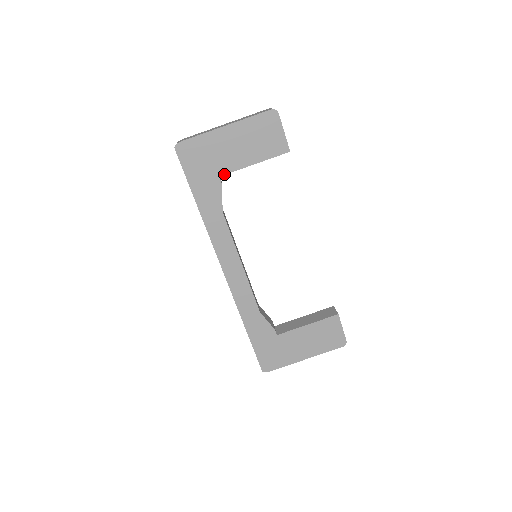
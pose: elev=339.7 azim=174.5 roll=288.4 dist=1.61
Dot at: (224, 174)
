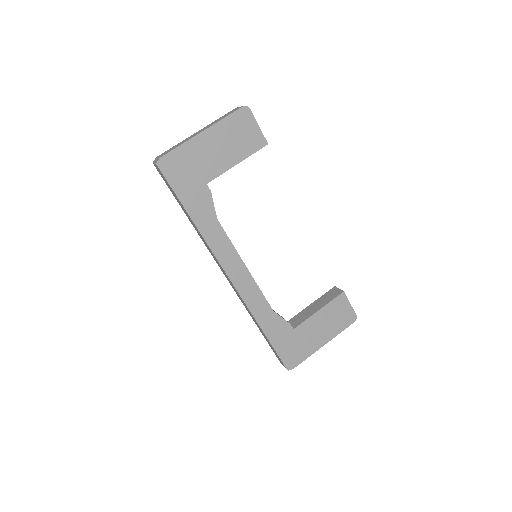
Dot at: (211, 180)
